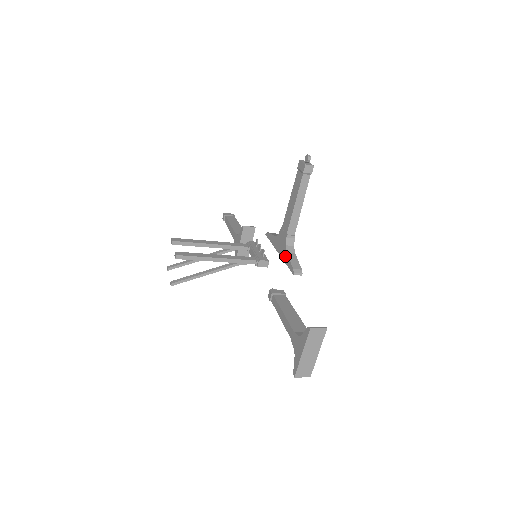
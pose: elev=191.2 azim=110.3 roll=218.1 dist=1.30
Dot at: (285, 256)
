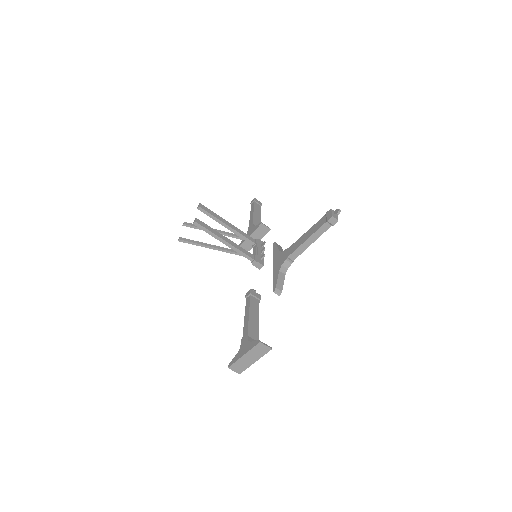
Dot at: (276, 273)
